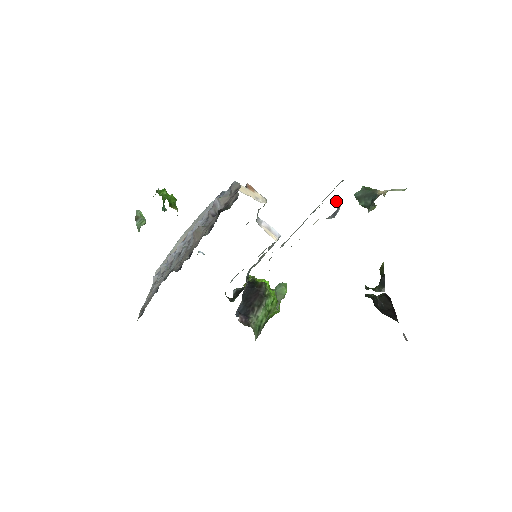
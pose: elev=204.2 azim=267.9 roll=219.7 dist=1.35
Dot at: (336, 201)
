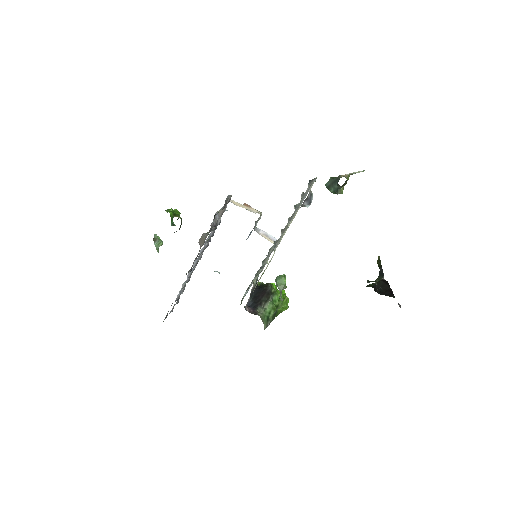
Dot at: occluded
